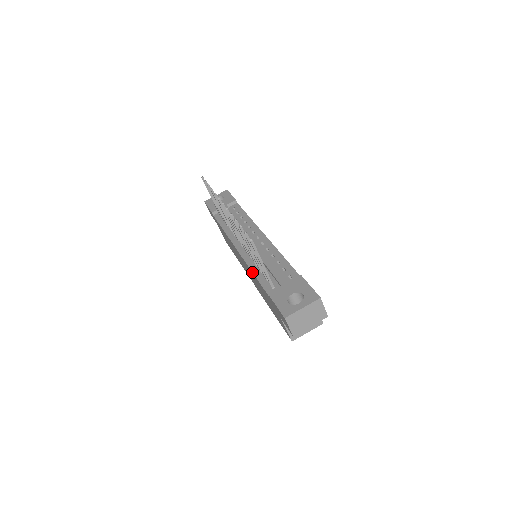
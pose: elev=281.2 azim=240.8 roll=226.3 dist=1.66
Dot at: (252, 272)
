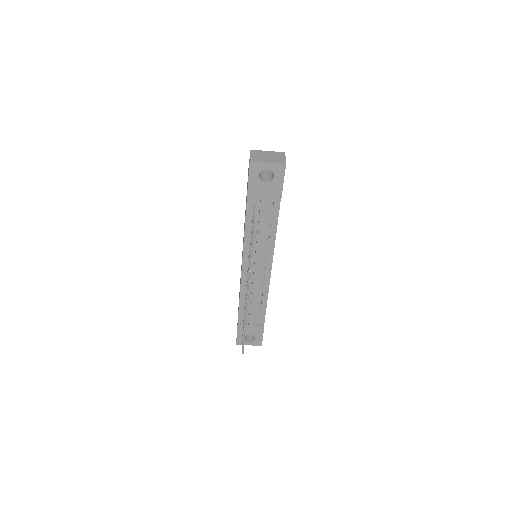
Dot at: (239, 298)
